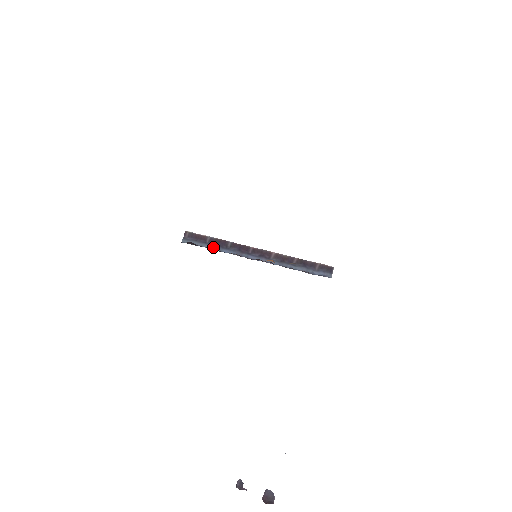
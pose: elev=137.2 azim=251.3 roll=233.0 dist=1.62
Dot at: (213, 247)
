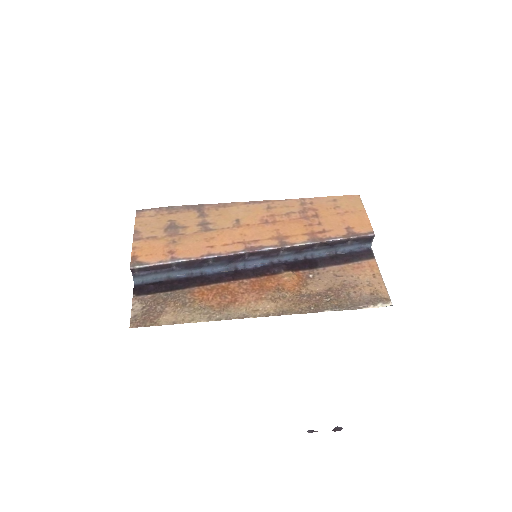
Dot at: (187, 272)
